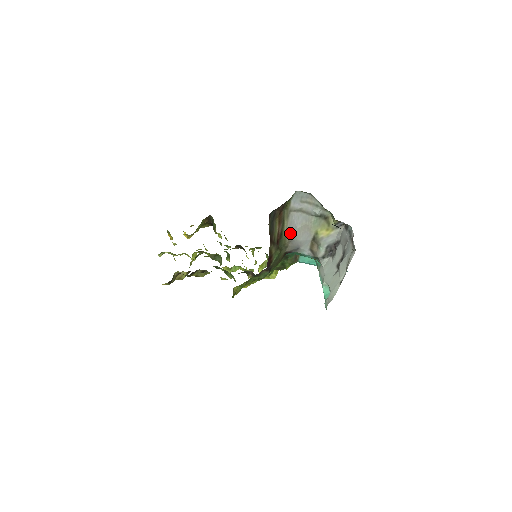
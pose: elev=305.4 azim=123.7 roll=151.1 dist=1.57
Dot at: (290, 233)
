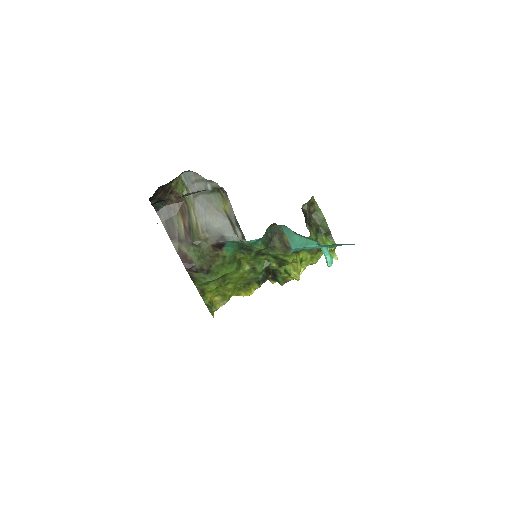
Dot at: (202, 222)
